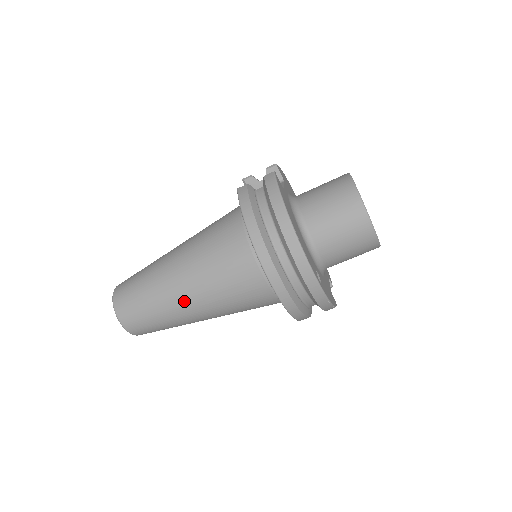
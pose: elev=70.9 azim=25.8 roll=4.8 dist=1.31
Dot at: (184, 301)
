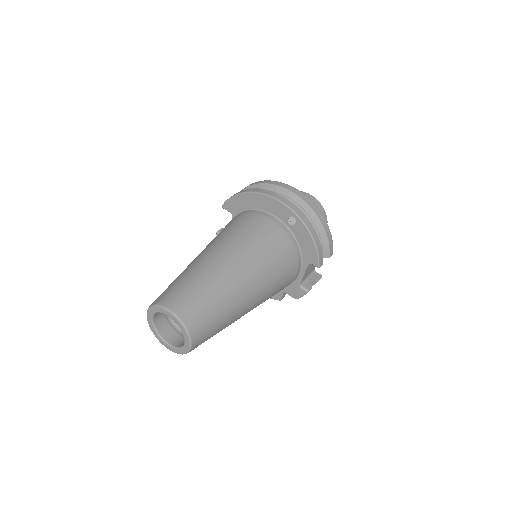
Dot at: (225, 262)
